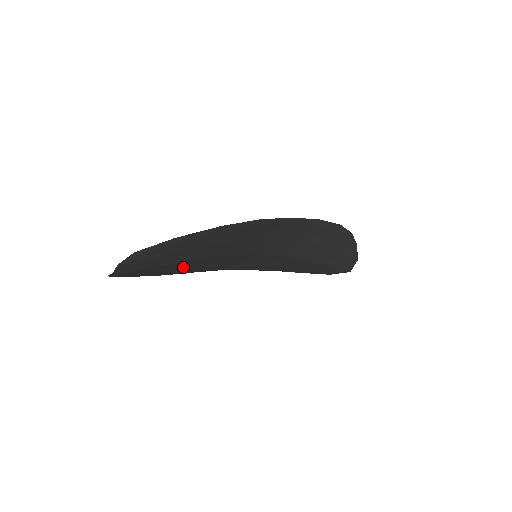
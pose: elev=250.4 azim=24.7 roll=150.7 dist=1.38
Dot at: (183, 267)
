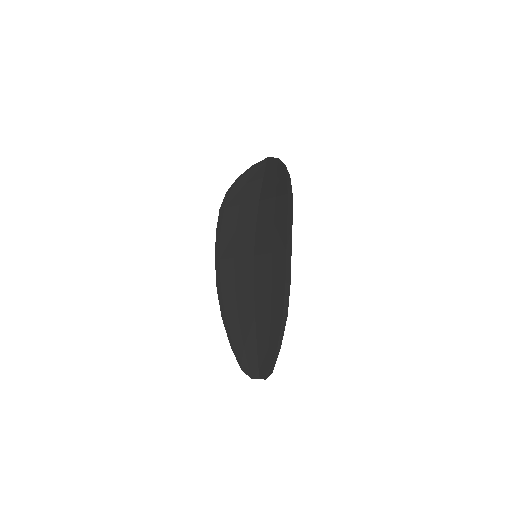
Dot at: (243, 316)
